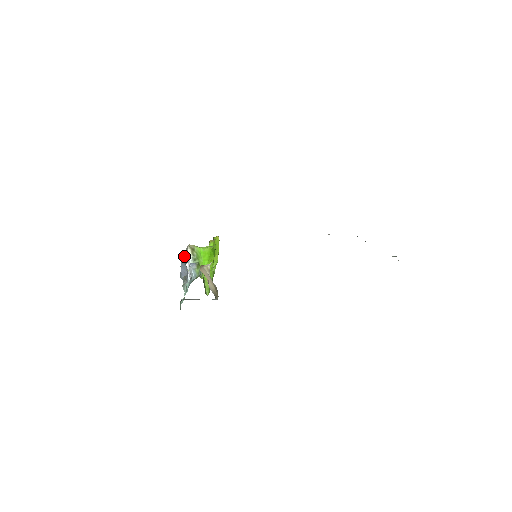
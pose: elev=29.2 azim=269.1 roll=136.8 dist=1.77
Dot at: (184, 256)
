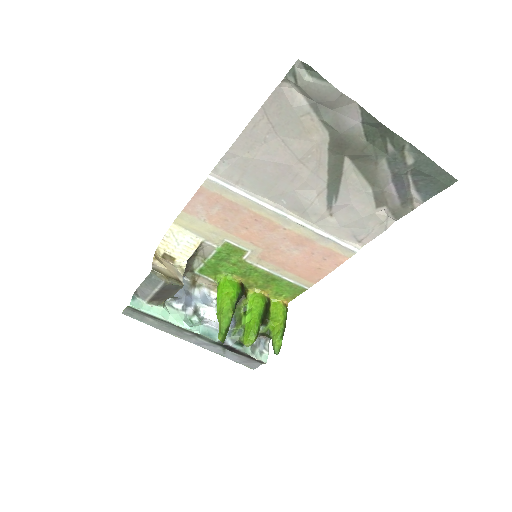
Dot at: (186, 282)
